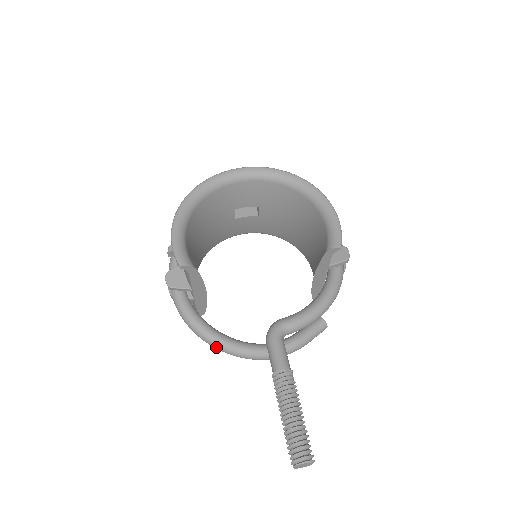
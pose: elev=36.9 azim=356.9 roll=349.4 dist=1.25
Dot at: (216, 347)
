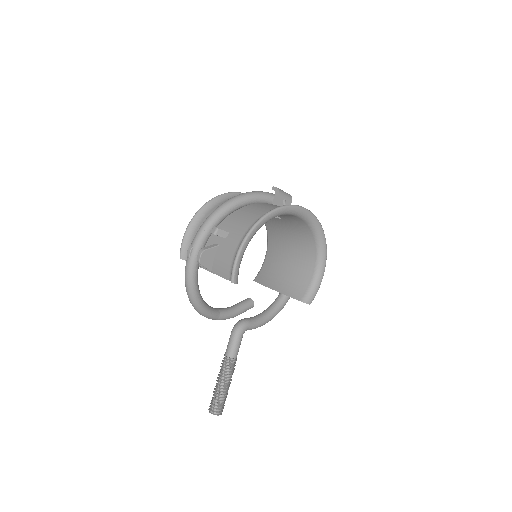
Dot at: (194, 306)
